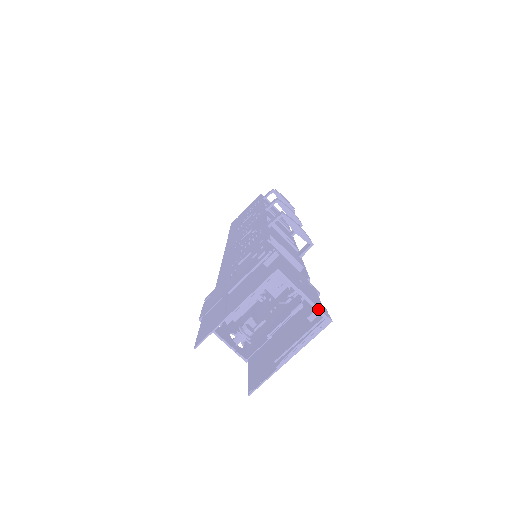
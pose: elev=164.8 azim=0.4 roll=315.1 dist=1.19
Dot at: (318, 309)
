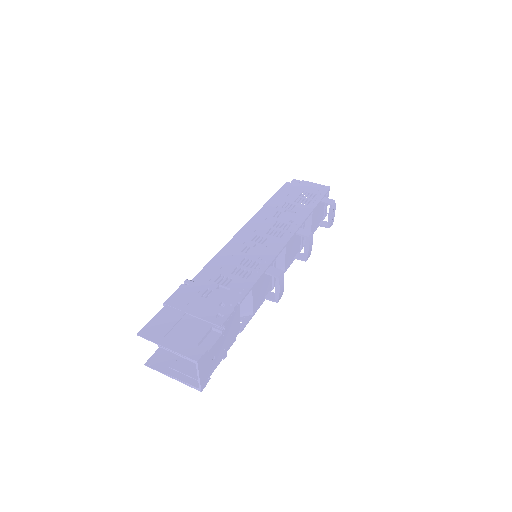
Dot at: (200, 384)
